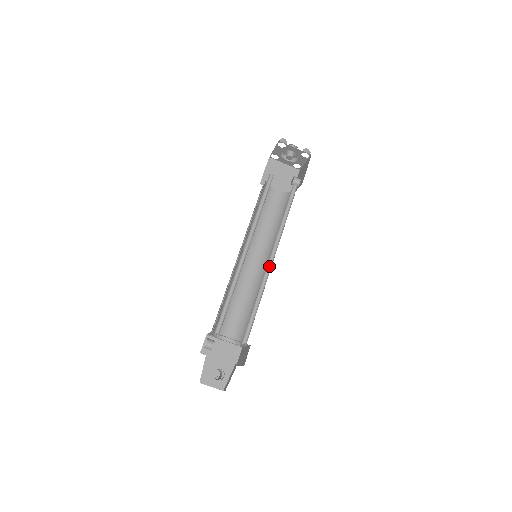
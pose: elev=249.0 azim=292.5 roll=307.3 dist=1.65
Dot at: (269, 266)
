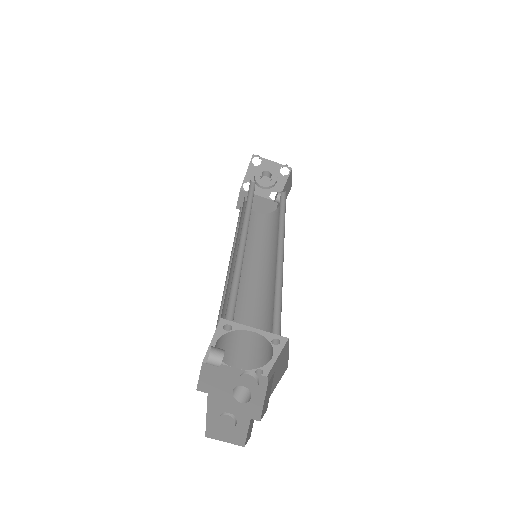
Dot at: (279, 257)
